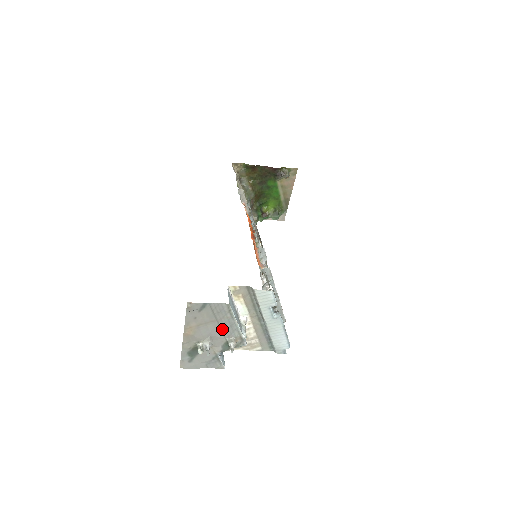
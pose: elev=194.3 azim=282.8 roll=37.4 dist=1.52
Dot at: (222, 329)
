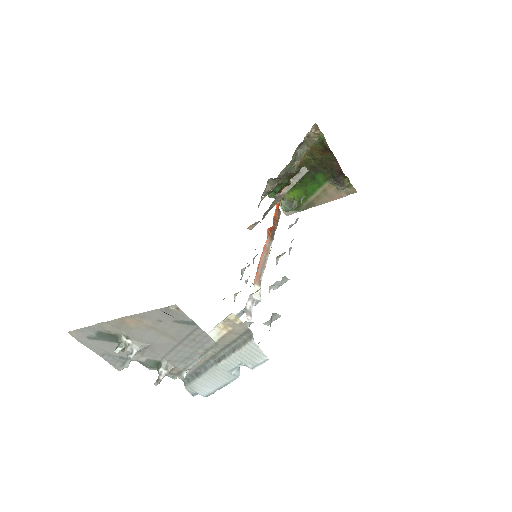
Dot at: (173, 351)
